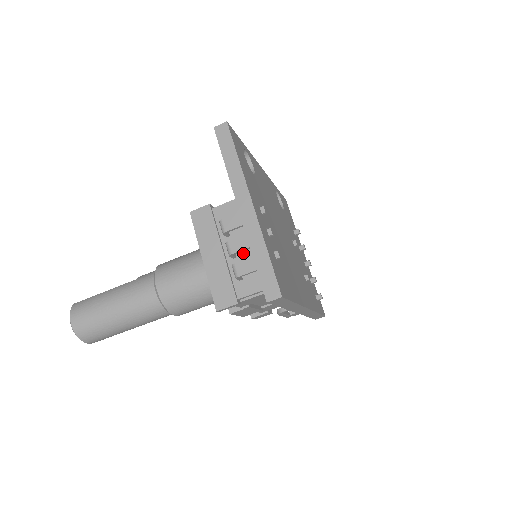
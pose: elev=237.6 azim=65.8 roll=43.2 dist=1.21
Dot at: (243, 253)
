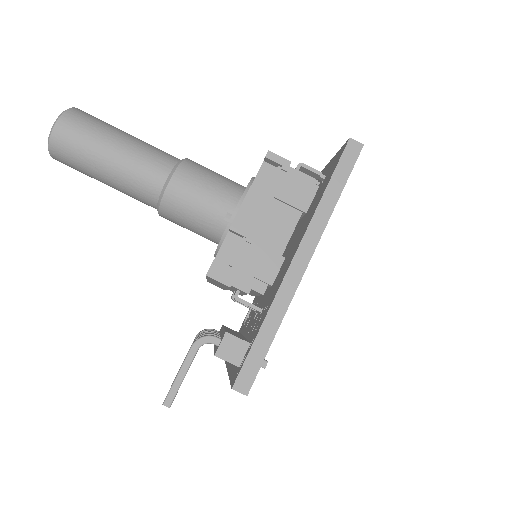
Dot at: occluded
